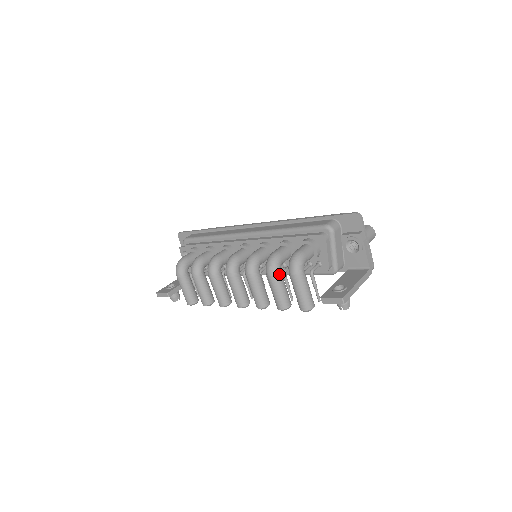
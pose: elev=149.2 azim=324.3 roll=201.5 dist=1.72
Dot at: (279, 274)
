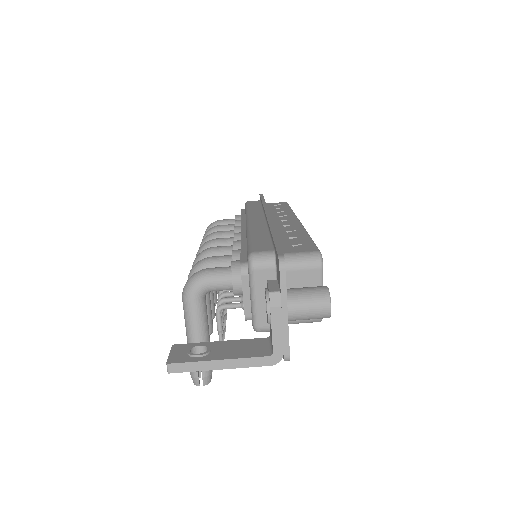
Dot at: occluded
